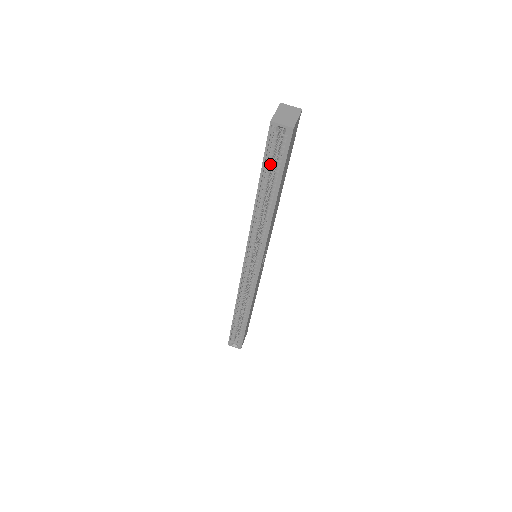
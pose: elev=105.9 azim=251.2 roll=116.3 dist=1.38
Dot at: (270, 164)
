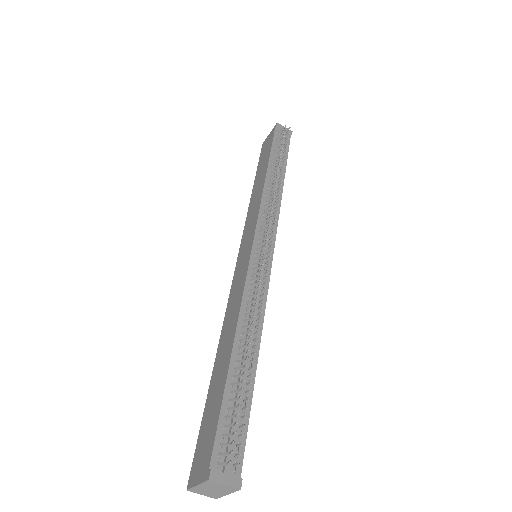
Dot at: occluded
